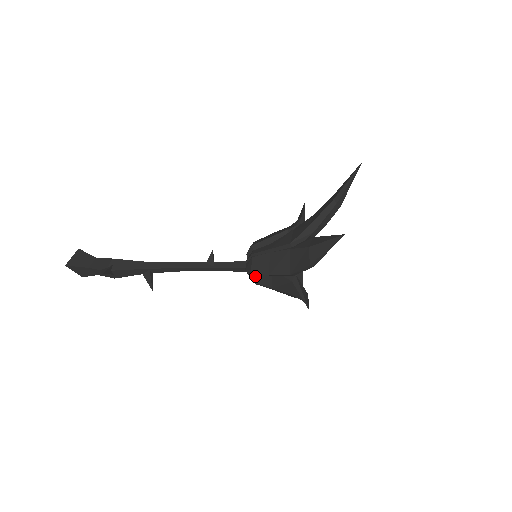
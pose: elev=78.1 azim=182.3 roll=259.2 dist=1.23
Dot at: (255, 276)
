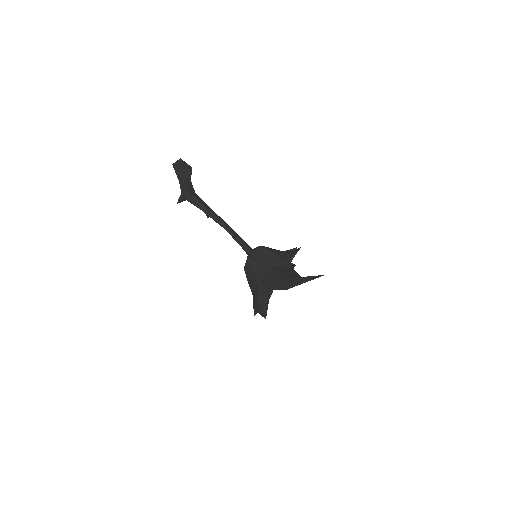
Dot at: occluded
